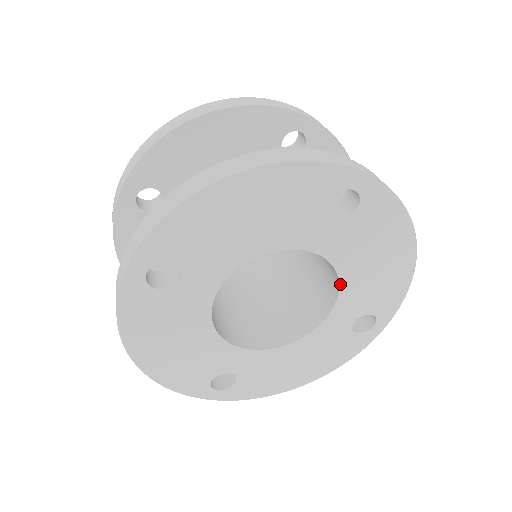
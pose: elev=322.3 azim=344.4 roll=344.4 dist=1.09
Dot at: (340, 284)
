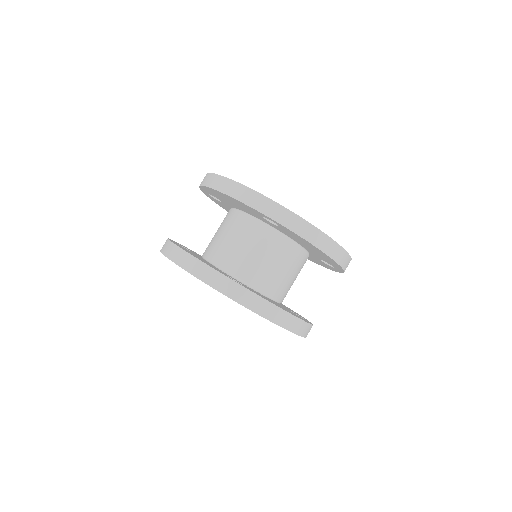
Dot at: occluded
